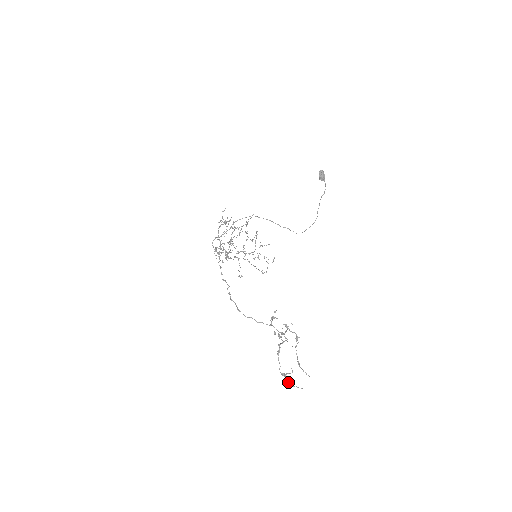
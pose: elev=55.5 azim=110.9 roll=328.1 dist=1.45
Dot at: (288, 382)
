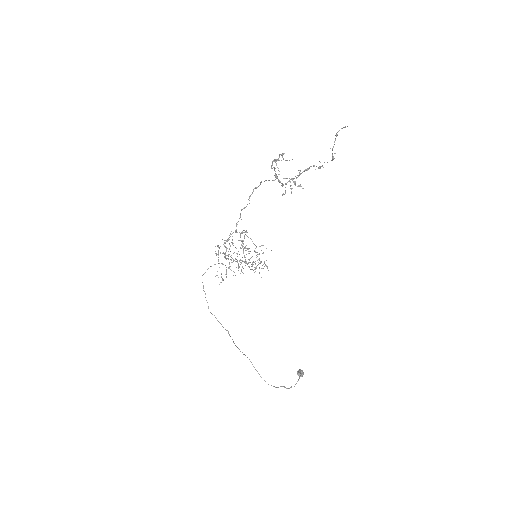
Dot at: occluded
